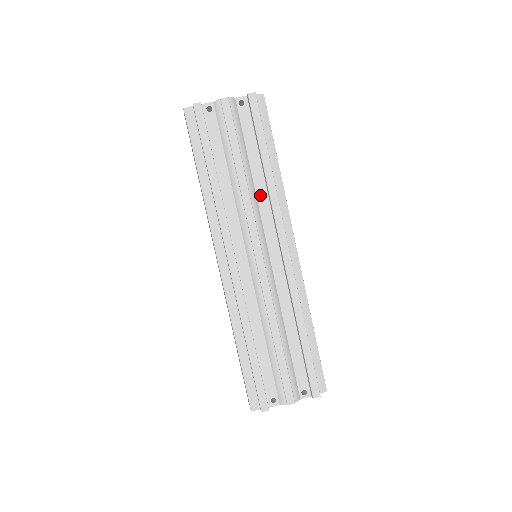
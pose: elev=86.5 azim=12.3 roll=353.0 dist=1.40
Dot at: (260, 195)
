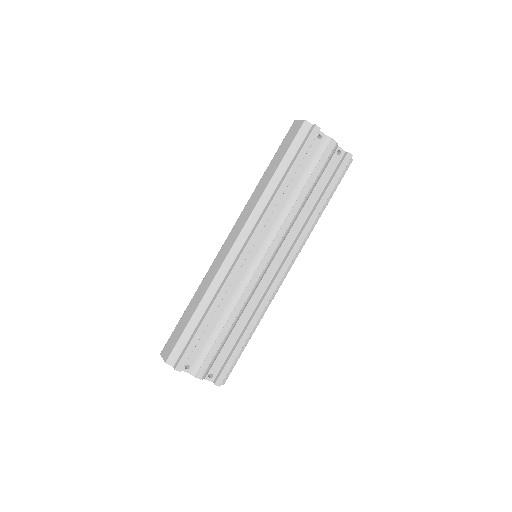
Dot at: (298, 221)
